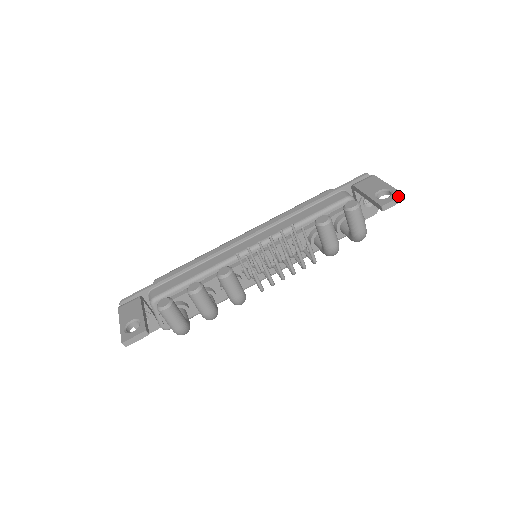
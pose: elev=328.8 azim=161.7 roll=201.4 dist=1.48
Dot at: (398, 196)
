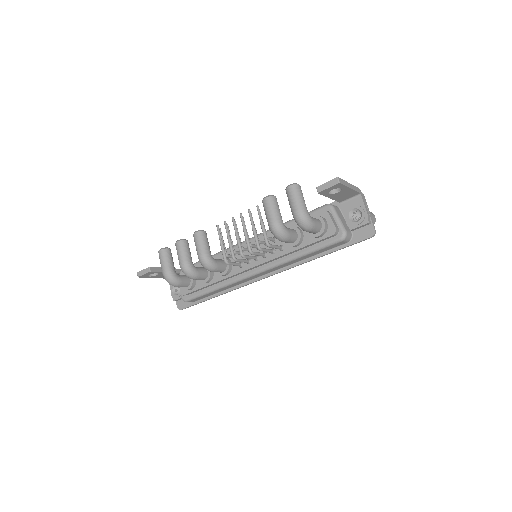
Dot at: (333, 179)
